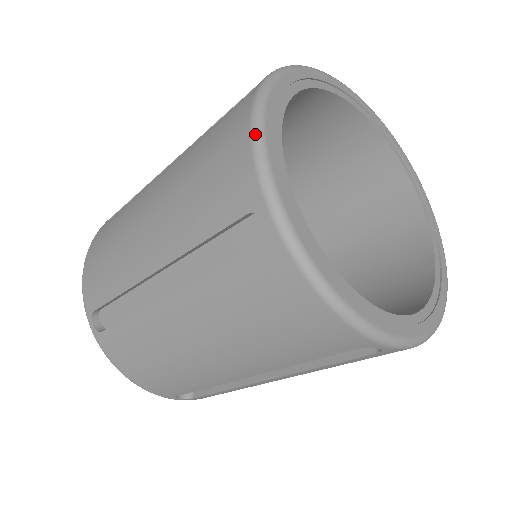
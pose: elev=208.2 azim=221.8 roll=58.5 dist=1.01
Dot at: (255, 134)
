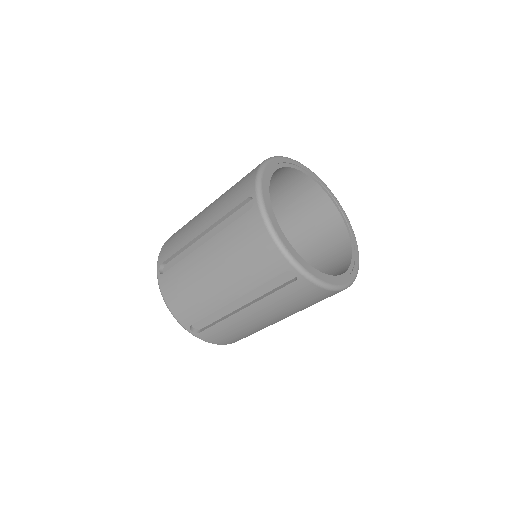
Dot at: (275, 239)
